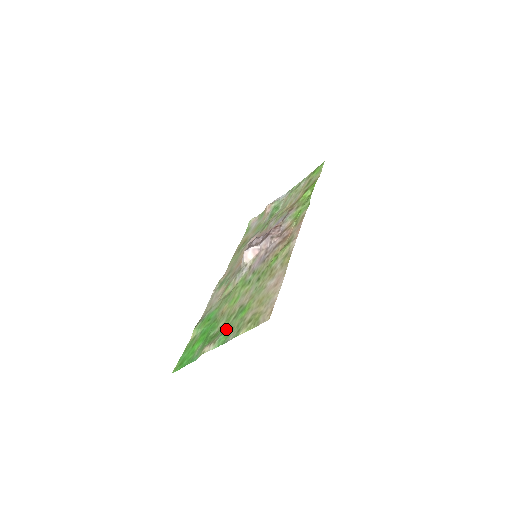
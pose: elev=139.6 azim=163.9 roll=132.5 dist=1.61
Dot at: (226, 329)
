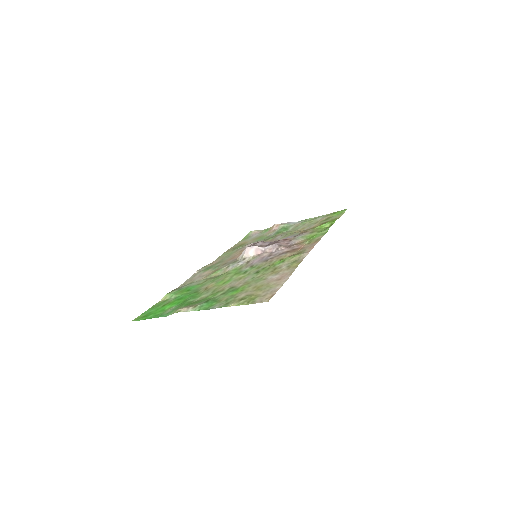
Dot at: (211, 300)
